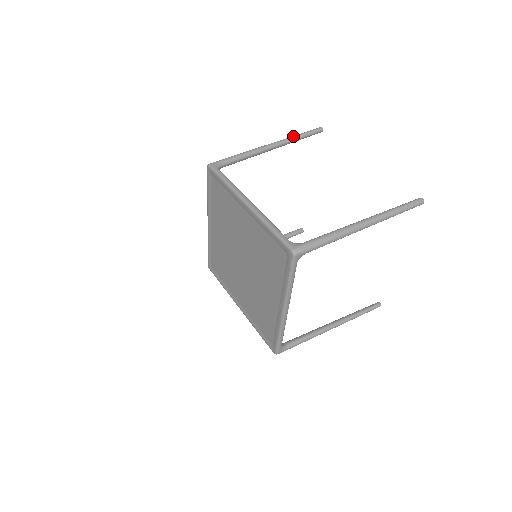
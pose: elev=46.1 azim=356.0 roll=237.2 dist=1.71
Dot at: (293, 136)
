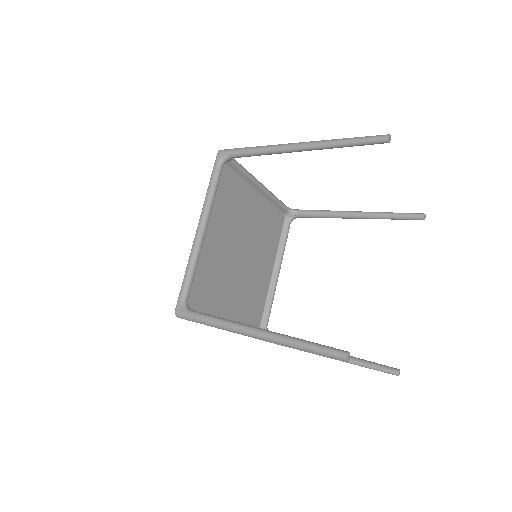
Dot at: (332, 141)
